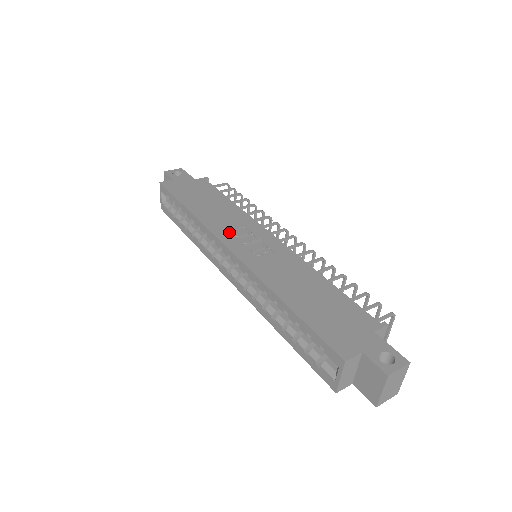
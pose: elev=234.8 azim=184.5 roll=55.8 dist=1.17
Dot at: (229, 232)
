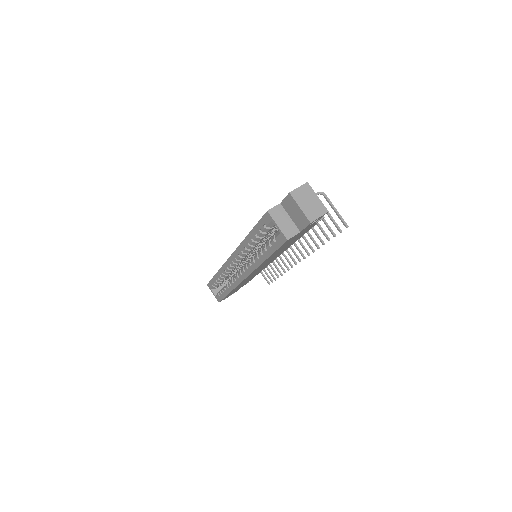
Dot at: occluded
